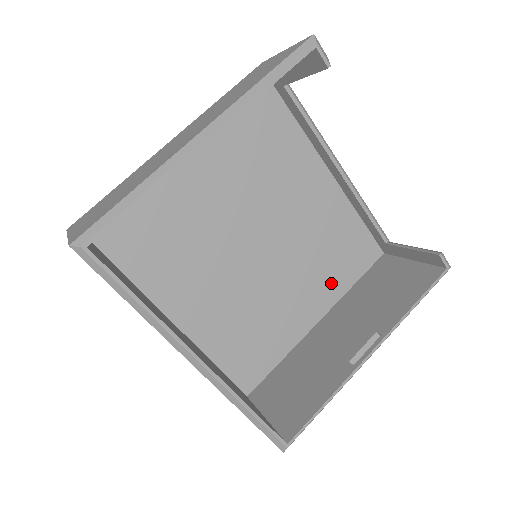
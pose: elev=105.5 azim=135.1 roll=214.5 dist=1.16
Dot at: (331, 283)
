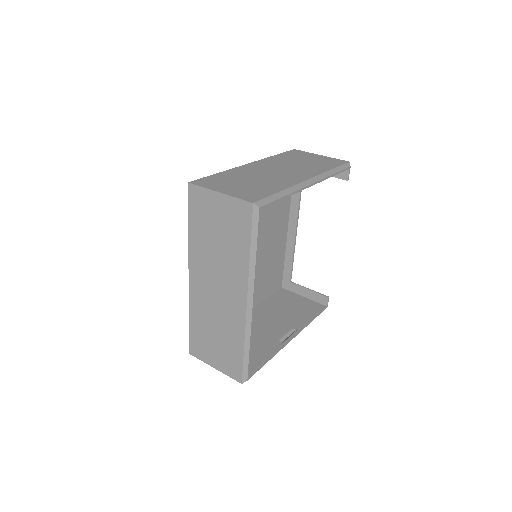
Dot at: (259, 293)
